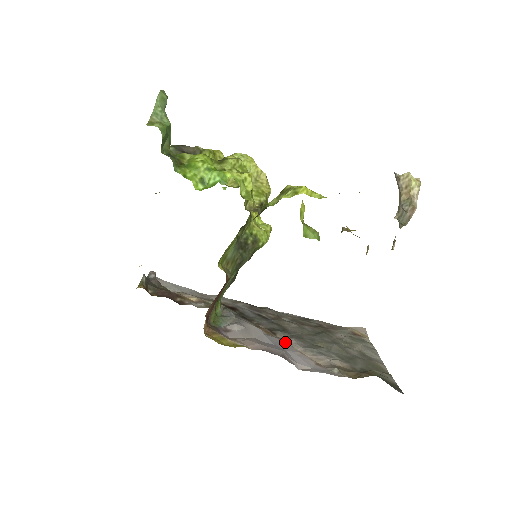
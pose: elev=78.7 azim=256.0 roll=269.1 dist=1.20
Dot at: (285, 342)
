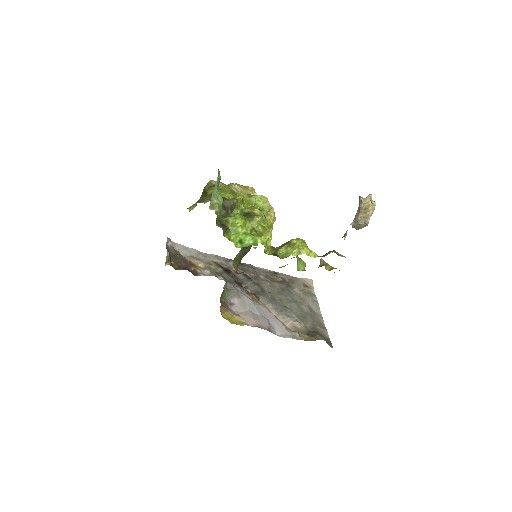
Dot at: (266, 308)
